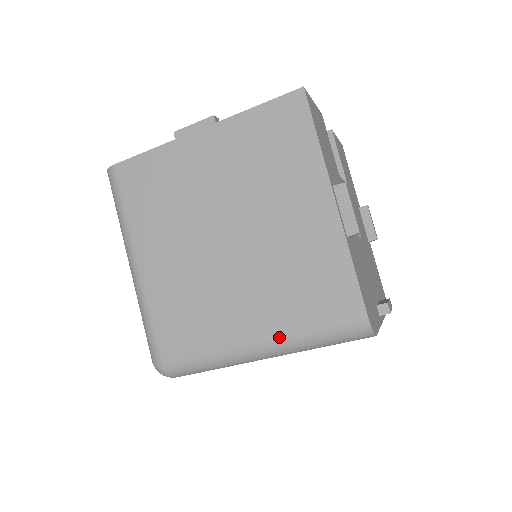
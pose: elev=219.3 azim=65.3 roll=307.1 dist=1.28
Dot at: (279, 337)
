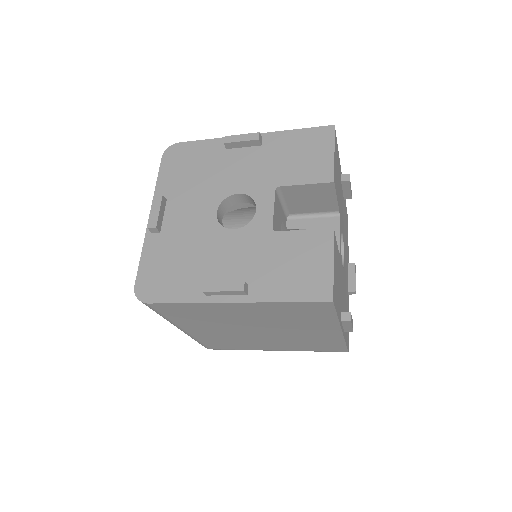
Dot at: occluded
